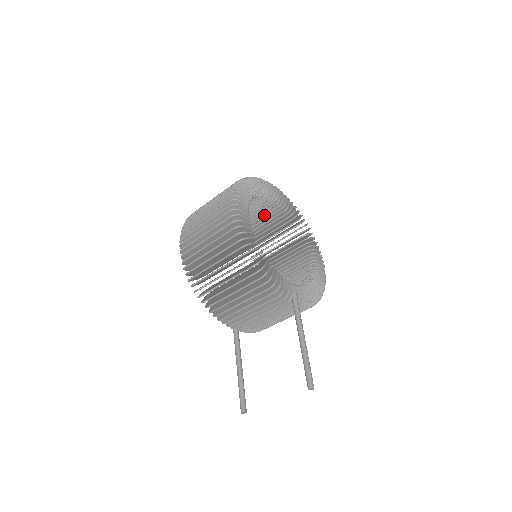
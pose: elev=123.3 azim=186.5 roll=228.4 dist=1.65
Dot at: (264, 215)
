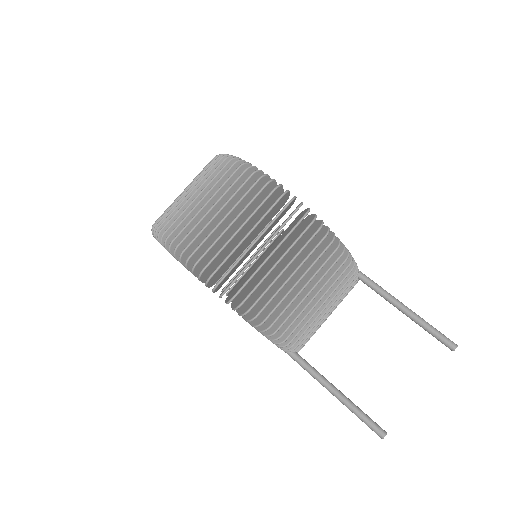
Dot at: occluded
